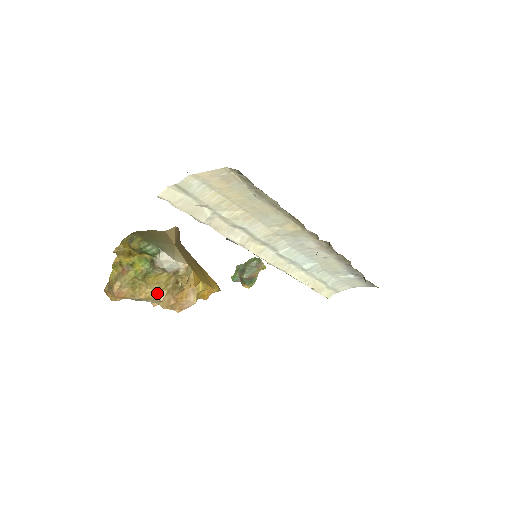
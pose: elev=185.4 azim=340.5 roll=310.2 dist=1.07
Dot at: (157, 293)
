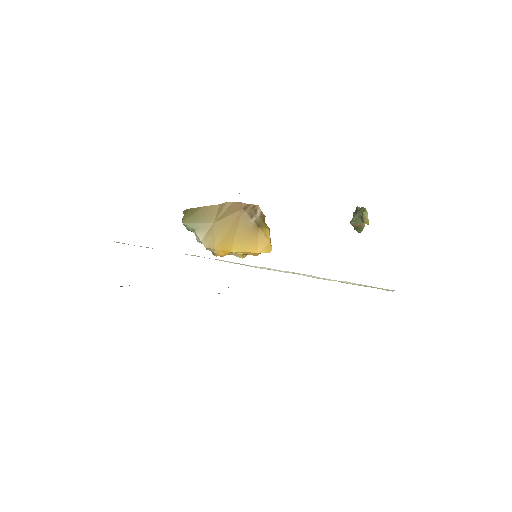
Dot at: occluded
